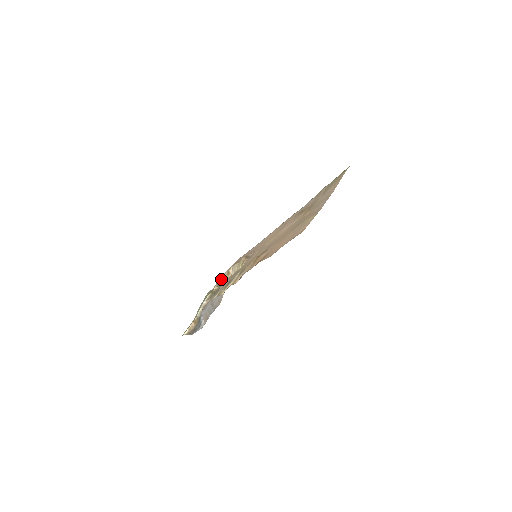
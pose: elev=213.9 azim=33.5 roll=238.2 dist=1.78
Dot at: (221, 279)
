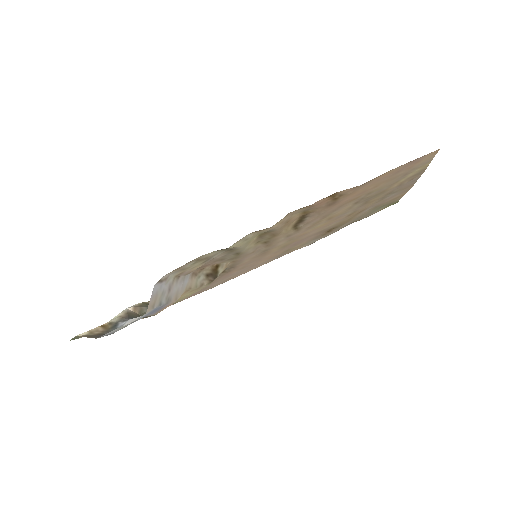
Dot at: occluded
